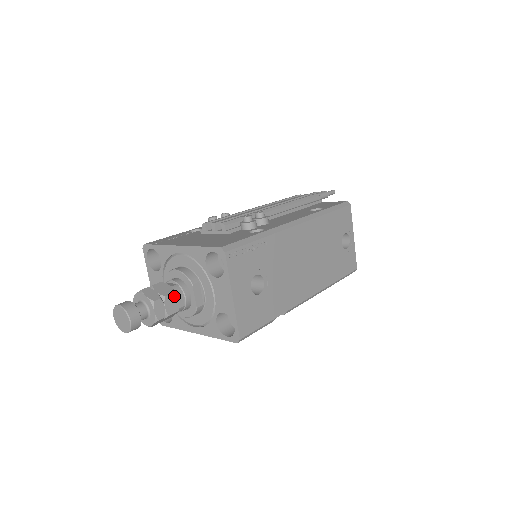
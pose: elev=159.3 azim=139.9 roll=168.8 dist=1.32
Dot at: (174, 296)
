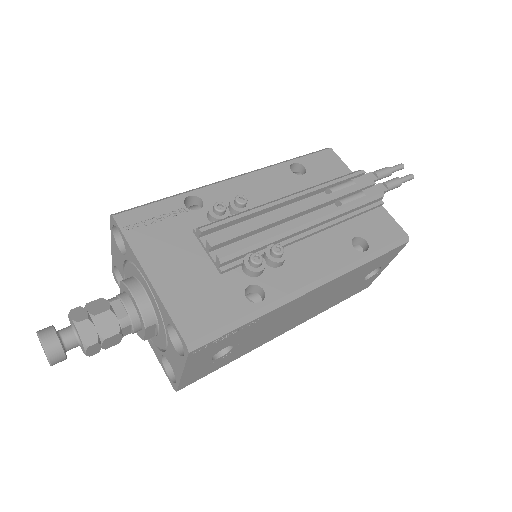
Dot at: (118, 335)
